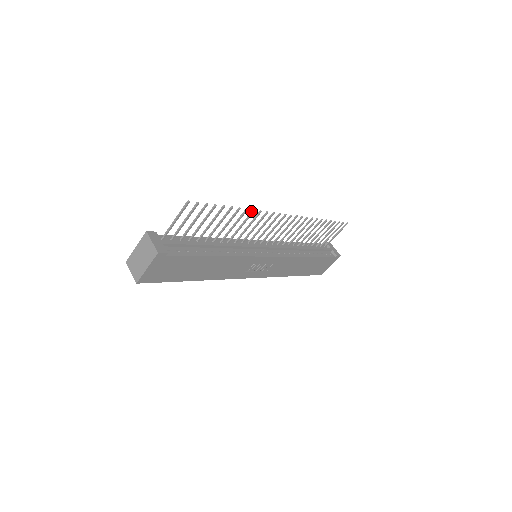
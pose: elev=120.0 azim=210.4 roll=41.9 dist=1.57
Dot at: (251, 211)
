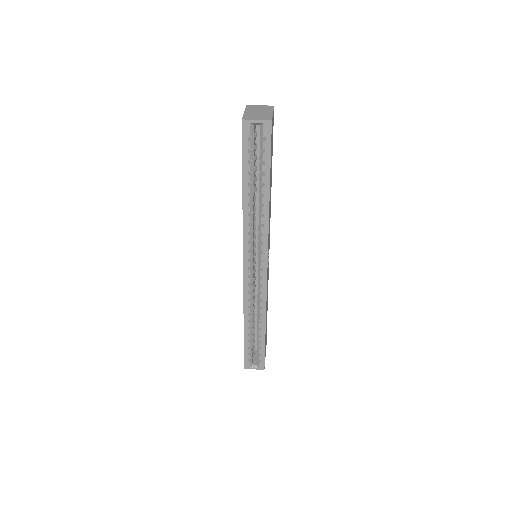
Dot at: occluded
